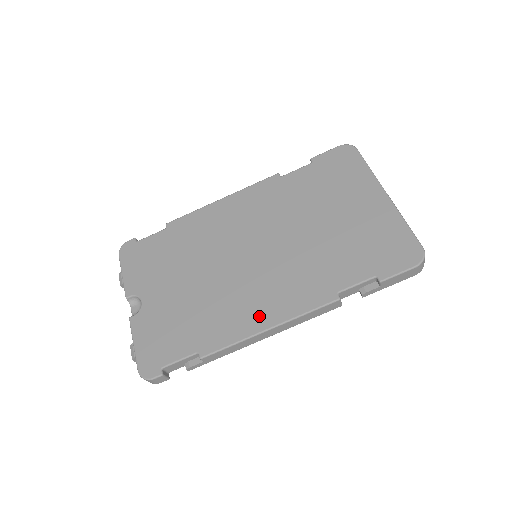
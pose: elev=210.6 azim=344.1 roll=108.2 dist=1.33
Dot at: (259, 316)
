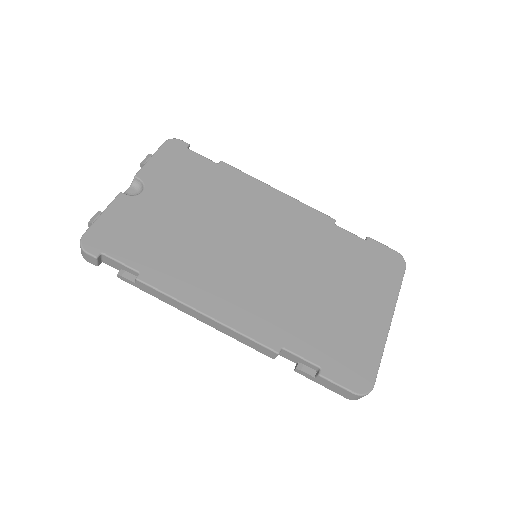
Dot at: (211, 299)
